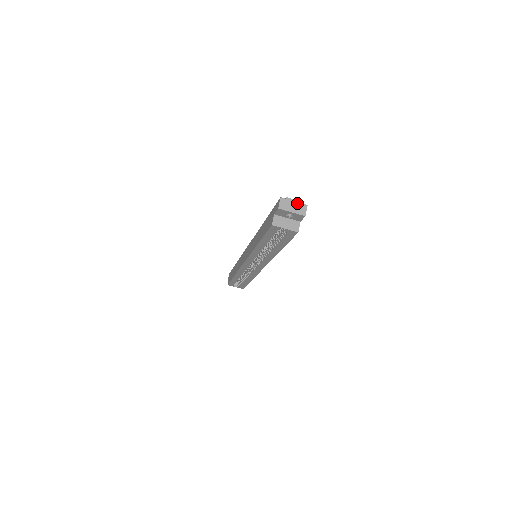
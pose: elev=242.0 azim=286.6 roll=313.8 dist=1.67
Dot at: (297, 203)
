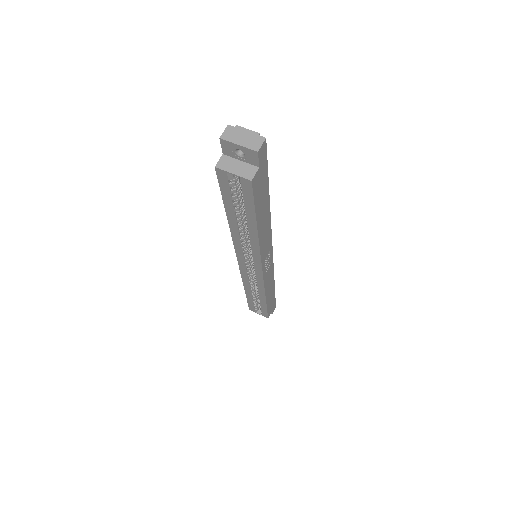
Dot at: (250, 134)
